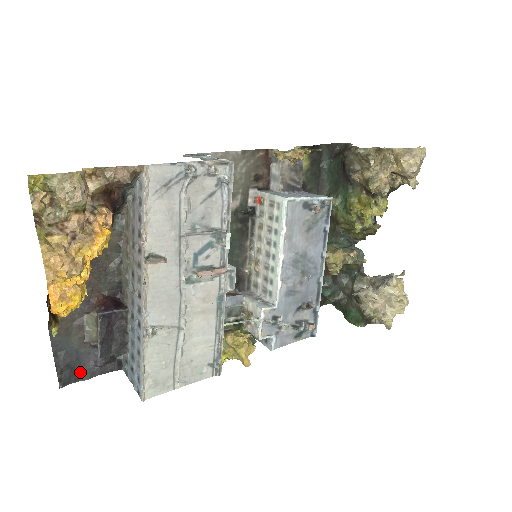
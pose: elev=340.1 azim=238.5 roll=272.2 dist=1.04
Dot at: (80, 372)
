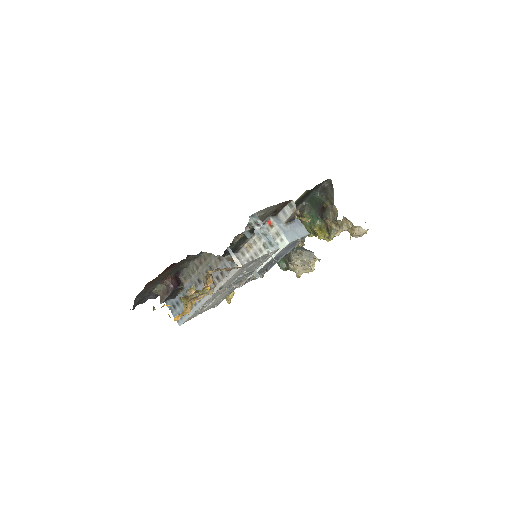
Dot at: (141, 301)
